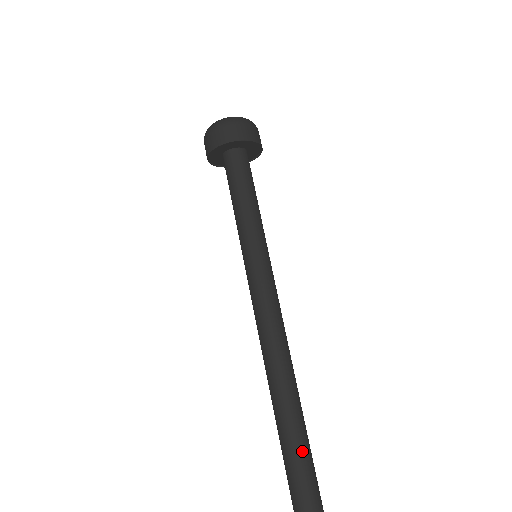
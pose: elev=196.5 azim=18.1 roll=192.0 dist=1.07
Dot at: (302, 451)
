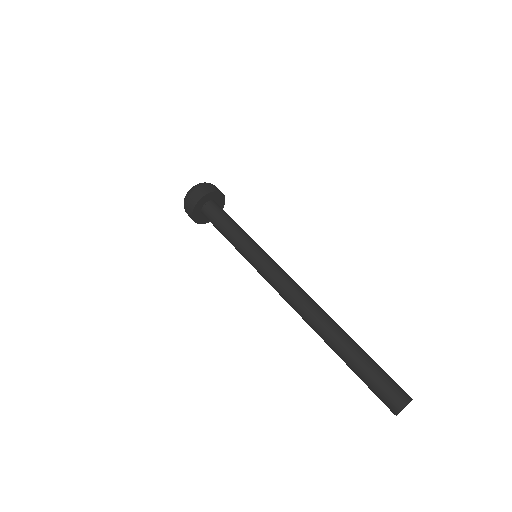
Dot at: (356, 351)
